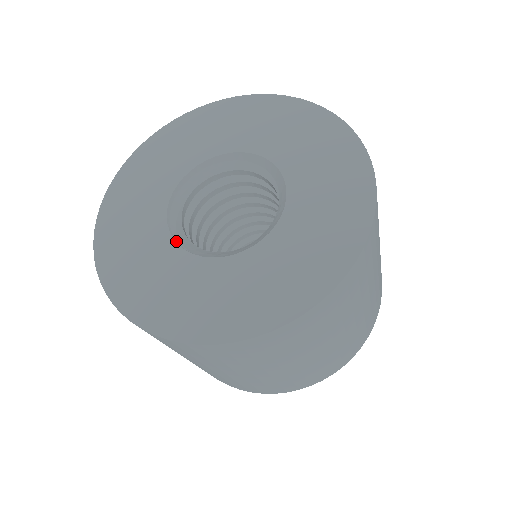
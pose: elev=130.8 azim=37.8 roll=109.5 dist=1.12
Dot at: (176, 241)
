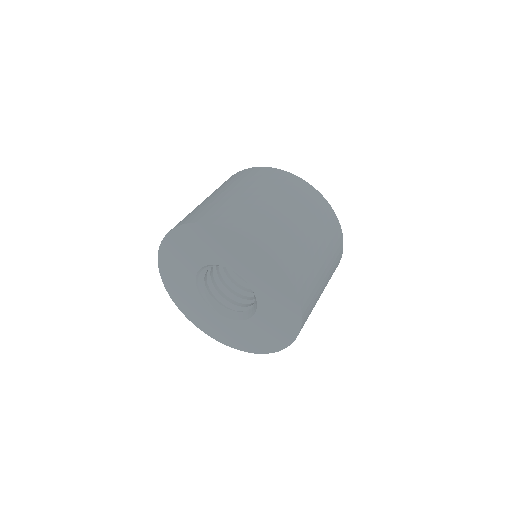
Dot at: (210, 306)
